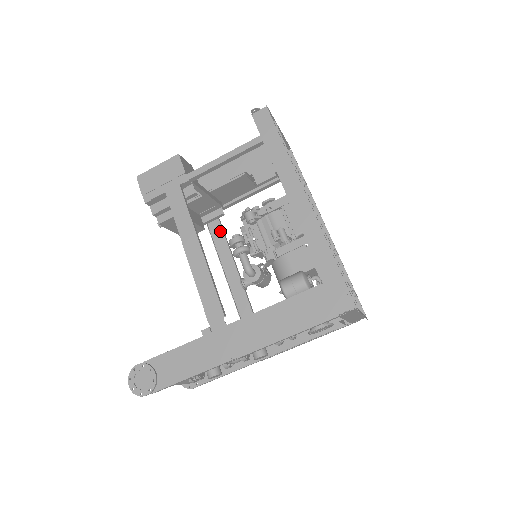
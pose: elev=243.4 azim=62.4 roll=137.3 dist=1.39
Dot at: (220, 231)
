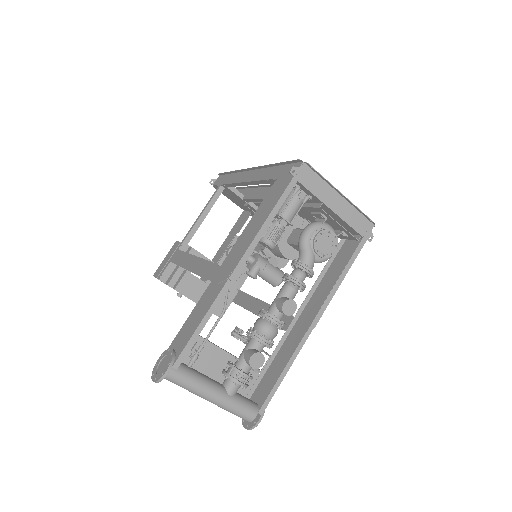
Dot at: (244, 297)
